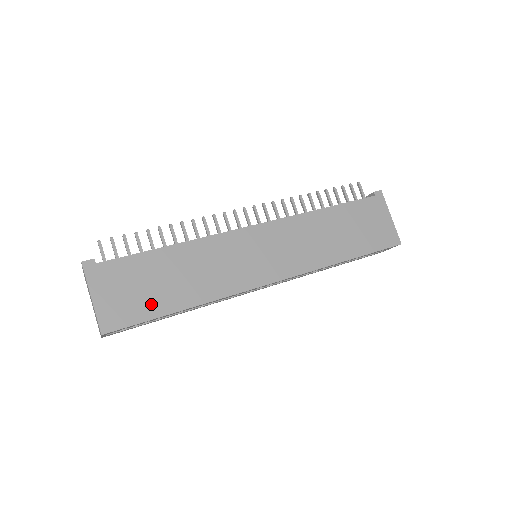
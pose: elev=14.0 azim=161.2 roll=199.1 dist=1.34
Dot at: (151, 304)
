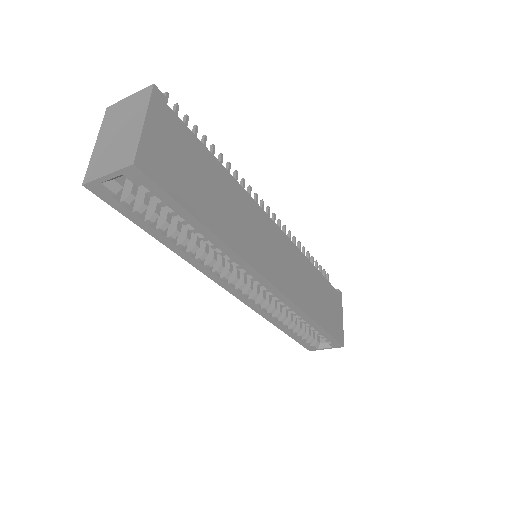
Dot at: (189, 192)
